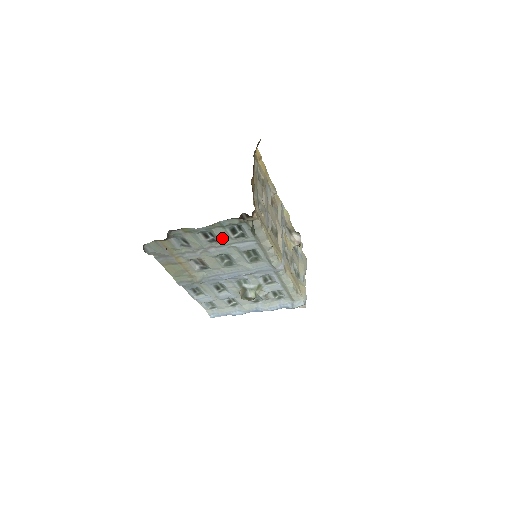
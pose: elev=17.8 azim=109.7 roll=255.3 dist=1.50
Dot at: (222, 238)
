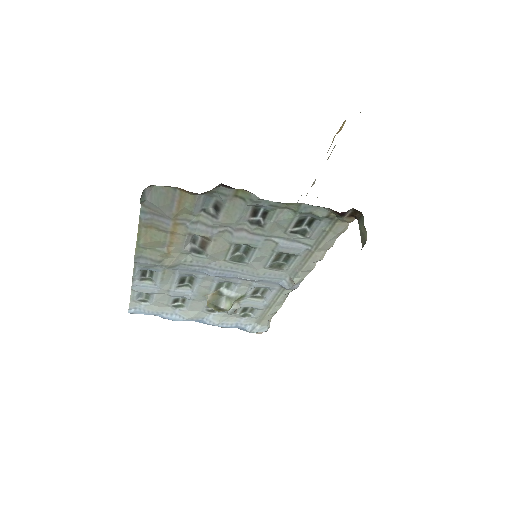
Dot at: (274, 225)
